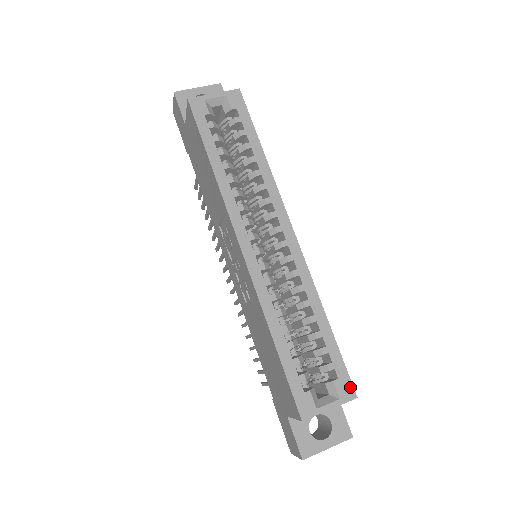
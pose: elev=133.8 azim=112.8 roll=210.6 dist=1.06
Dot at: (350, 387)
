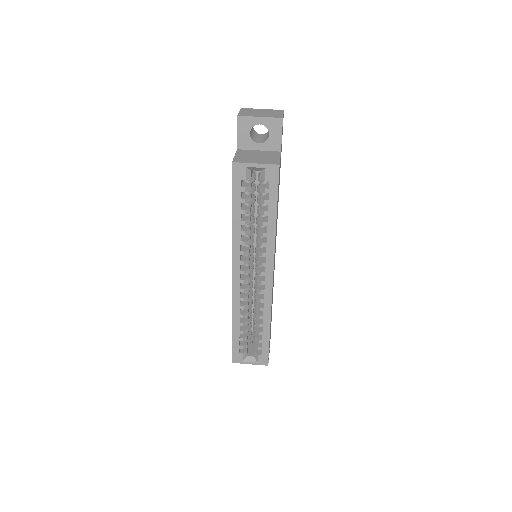
Dot at: (266, 360)
